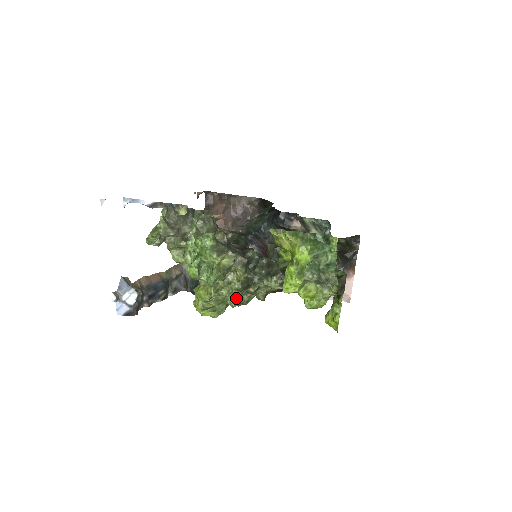
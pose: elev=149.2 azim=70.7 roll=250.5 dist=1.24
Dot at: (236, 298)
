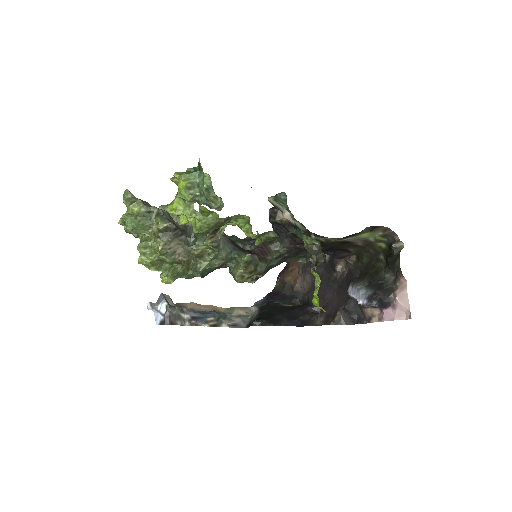
Dot at: (159, 245)
